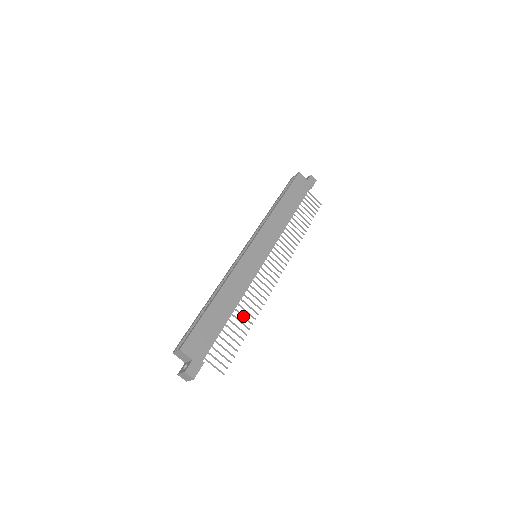
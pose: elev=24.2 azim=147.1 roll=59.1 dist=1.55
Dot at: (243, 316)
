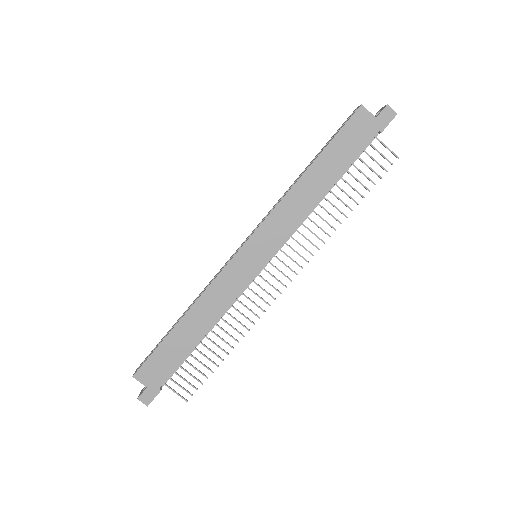
Dot at: (221, 338)
